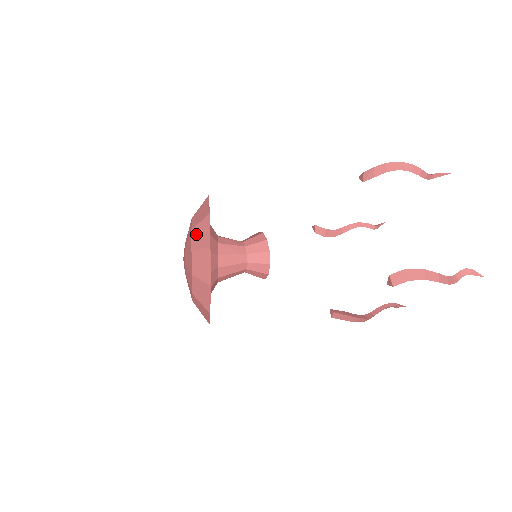
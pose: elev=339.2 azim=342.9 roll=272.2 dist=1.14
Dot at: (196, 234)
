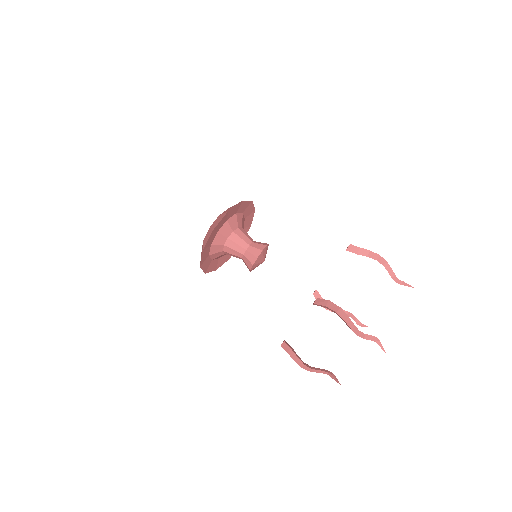
Dot at: occluded
